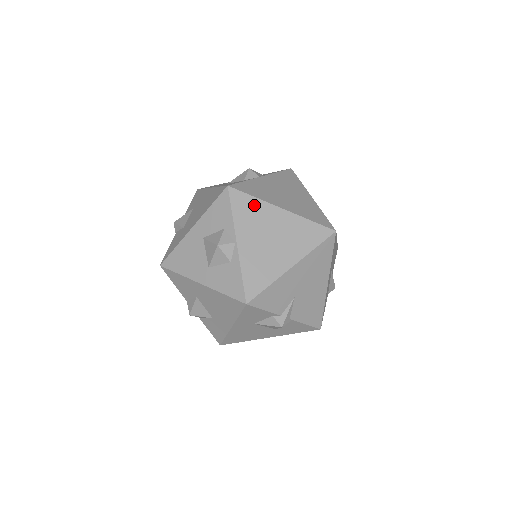
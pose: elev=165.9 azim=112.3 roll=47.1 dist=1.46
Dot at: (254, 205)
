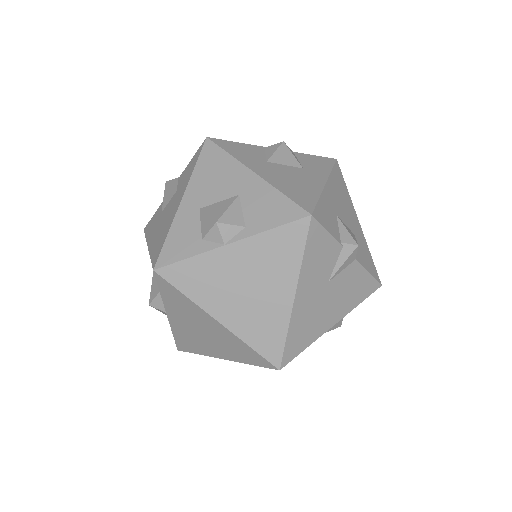
Dot at: (184, 301)
